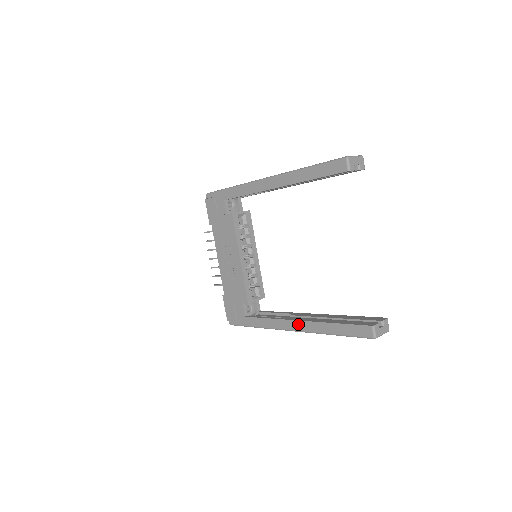
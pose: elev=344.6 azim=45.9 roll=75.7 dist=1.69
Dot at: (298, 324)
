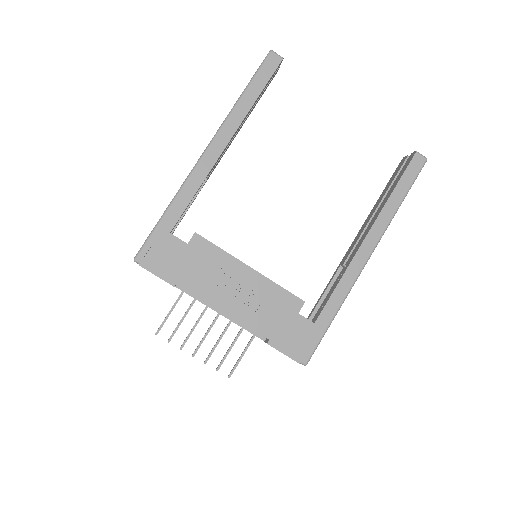
Dot at: (369, 241)
